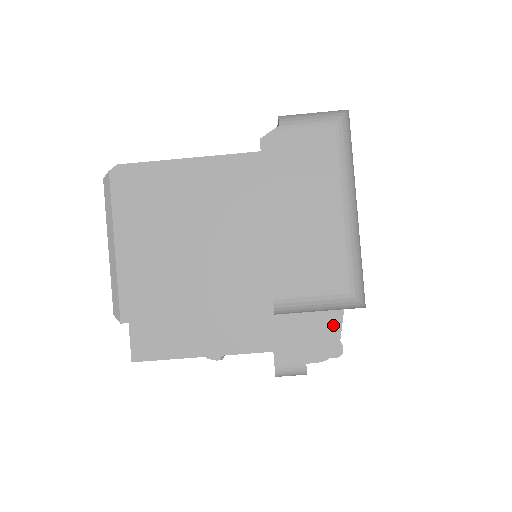
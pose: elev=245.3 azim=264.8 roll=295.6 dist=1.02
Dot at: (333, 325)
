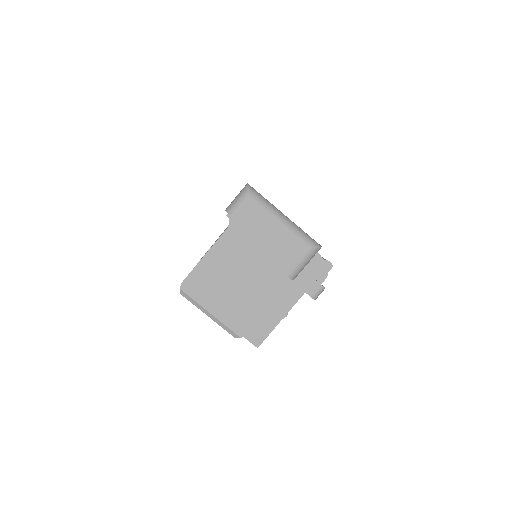
Dot at: (317, 259)
